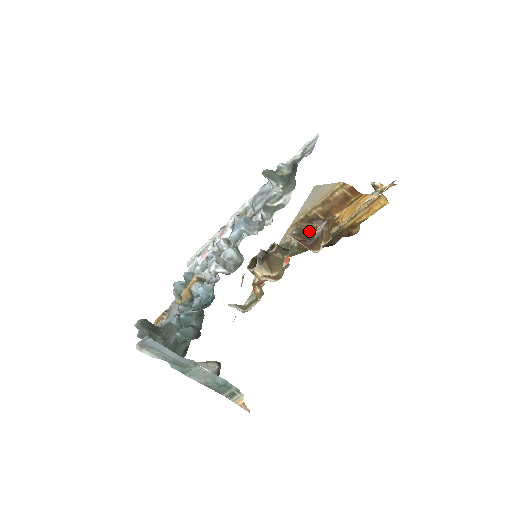
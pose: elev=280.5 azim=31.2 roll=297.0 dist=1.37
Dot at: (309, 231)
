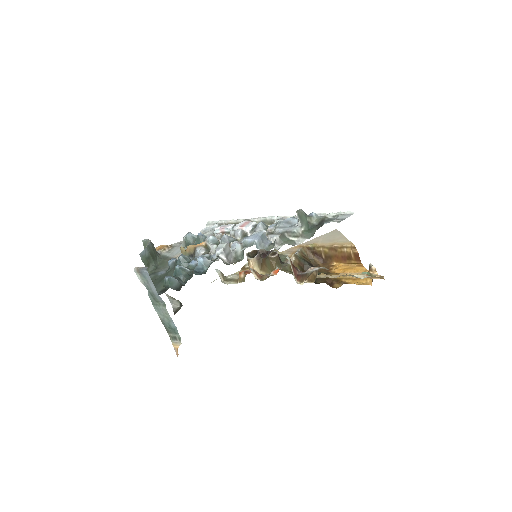
Dot at: (308, 260)
